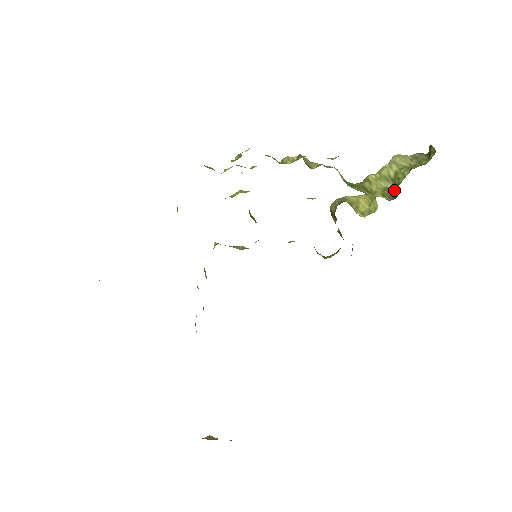
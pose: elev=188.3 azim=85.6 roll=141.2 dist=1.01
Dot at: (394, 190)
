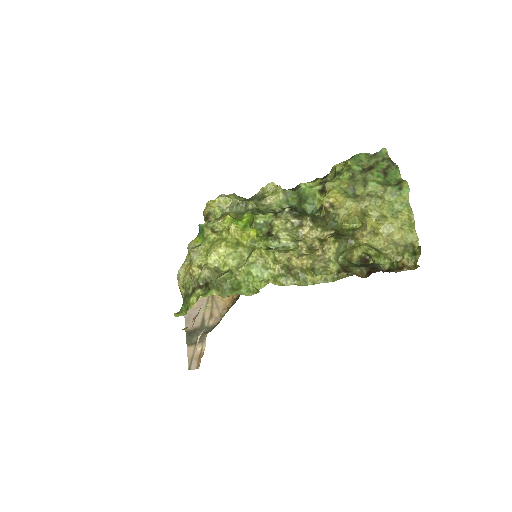
Dot at: (372, 257)
